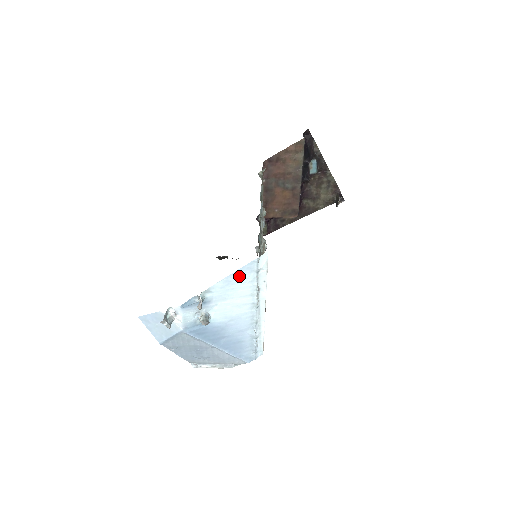
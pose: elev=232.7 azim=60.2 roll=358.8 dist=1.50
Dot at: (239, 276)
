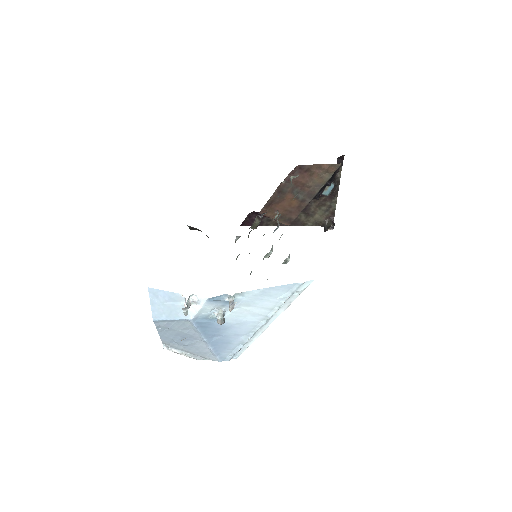
Dot at: (276, 291)
